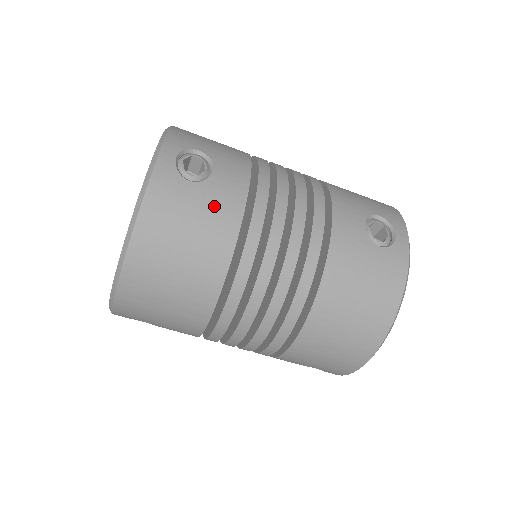
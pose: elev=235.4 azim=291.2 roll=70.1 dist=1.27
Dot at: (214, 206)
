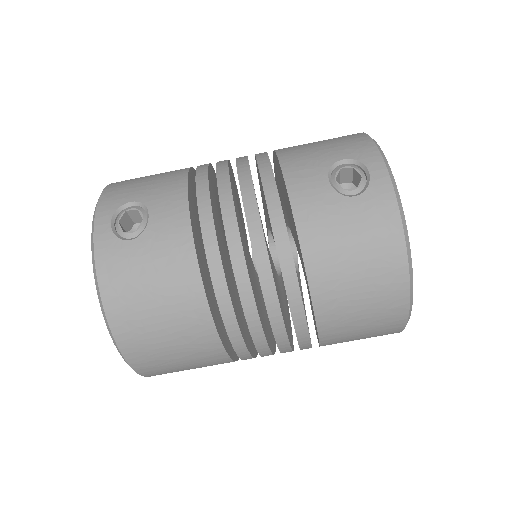
Dot at: (163, 252)
